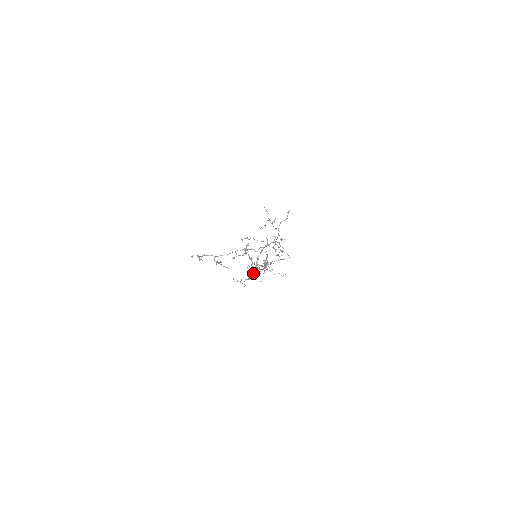
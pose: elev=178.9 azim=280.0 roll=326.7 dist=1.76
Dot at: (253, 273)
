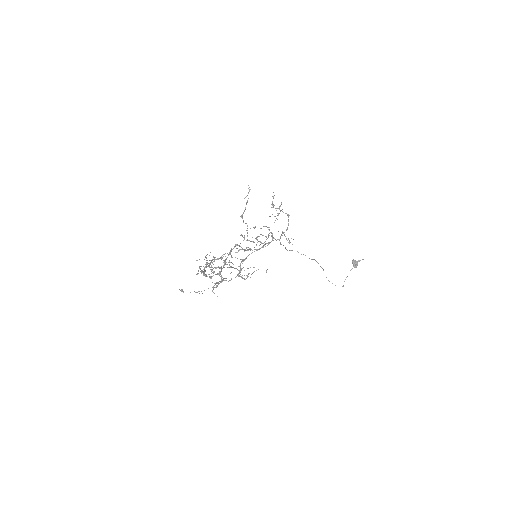
Dot at: (231, 278)
